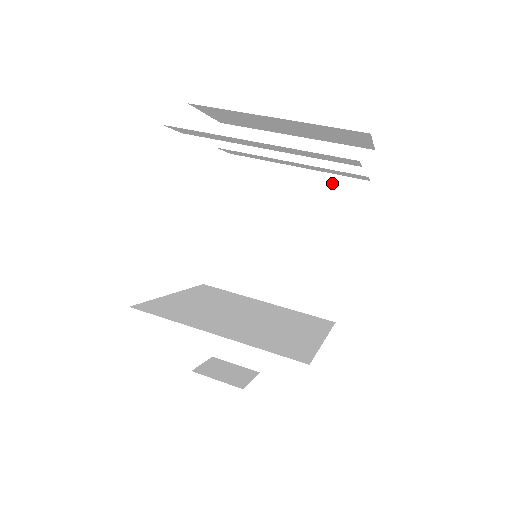
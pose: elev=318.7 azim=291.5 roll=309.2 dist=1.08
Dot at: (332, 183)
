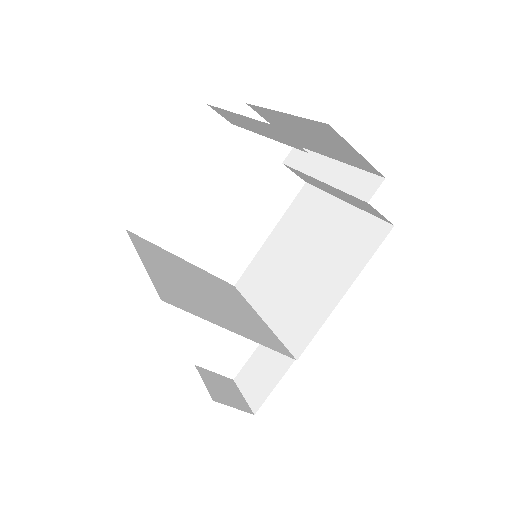
Dot at: (362, 221)
